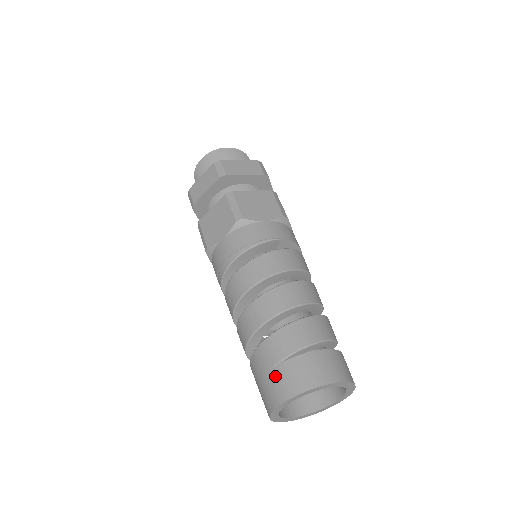
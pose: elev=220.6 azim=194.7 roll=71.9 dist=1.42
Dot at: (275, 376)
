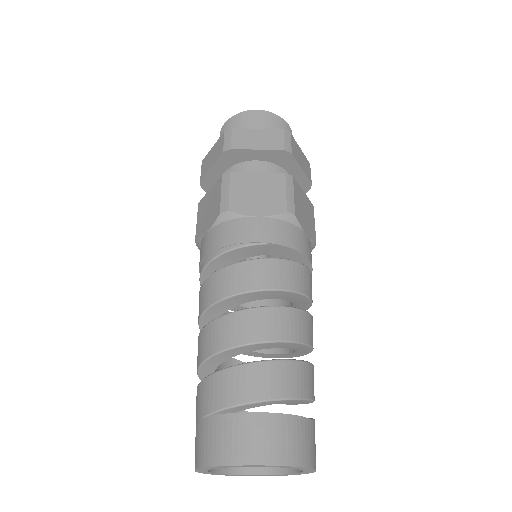
Dot at: (202, 430)
